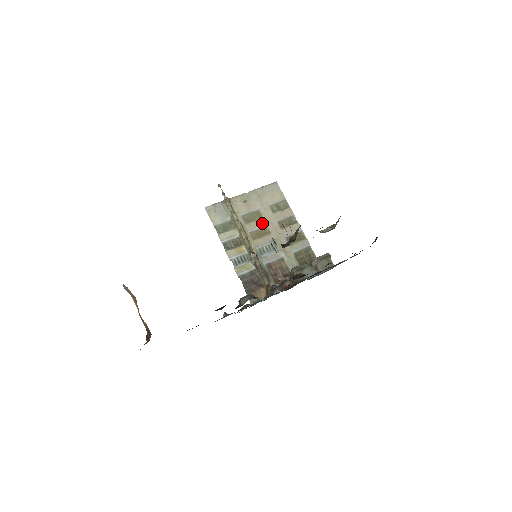
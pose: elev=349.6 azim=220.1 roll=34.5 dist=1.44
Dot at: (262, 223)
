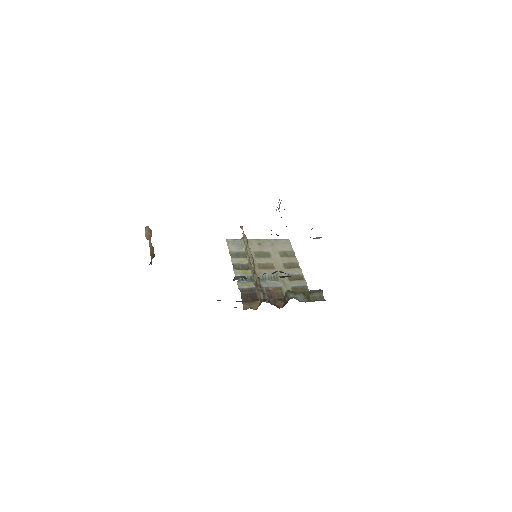
Dot at: (270, 260)
